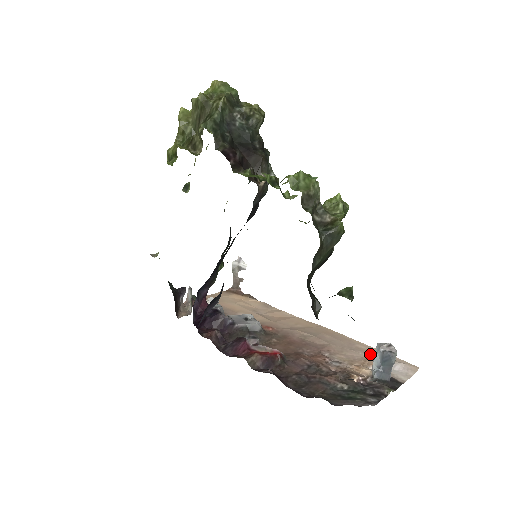
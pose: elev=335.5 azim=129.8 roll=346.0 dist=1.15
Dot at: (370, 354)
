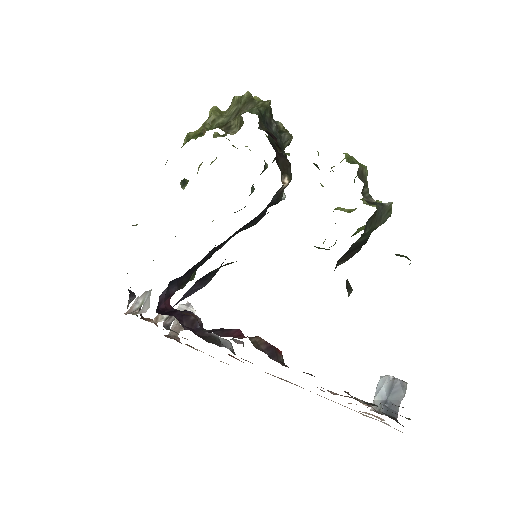
Dot at: occluded
